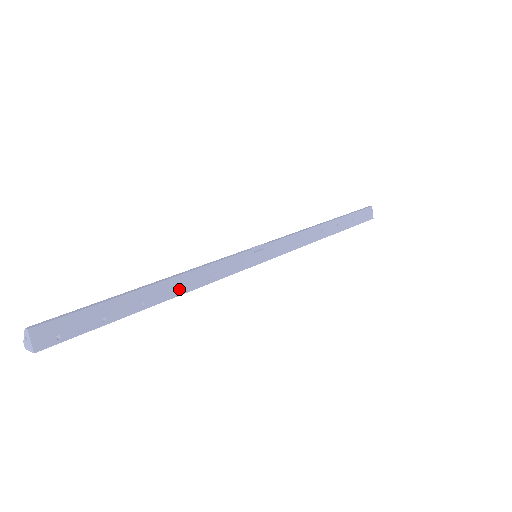
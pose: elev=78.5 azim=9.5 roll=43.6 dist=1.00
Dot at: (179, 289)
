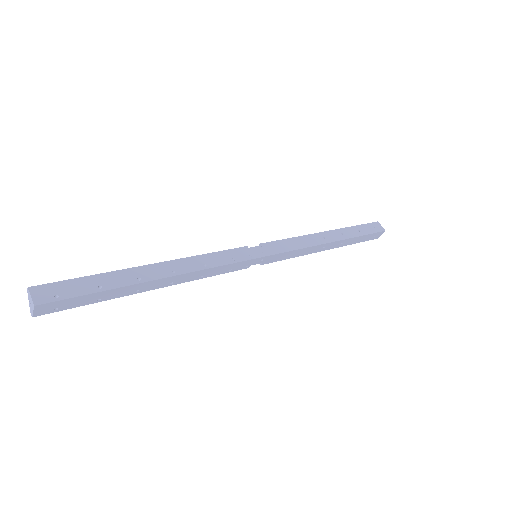
Dot at: (174, 271)
